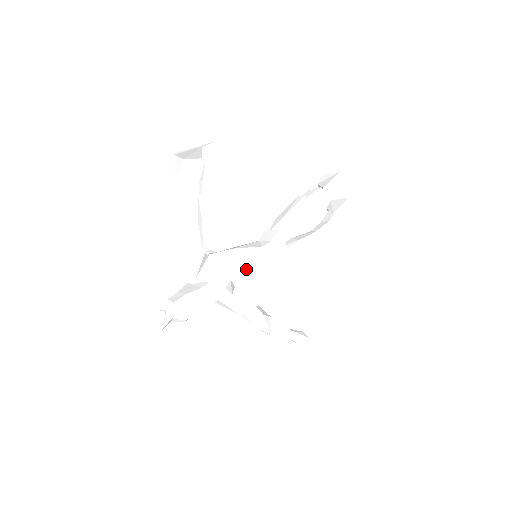
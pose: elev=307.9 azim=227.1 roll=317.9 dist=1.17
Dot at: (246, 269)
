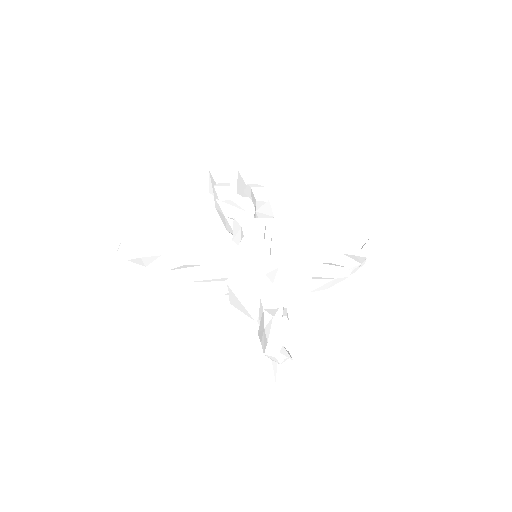
Dot at: (260, 255)
